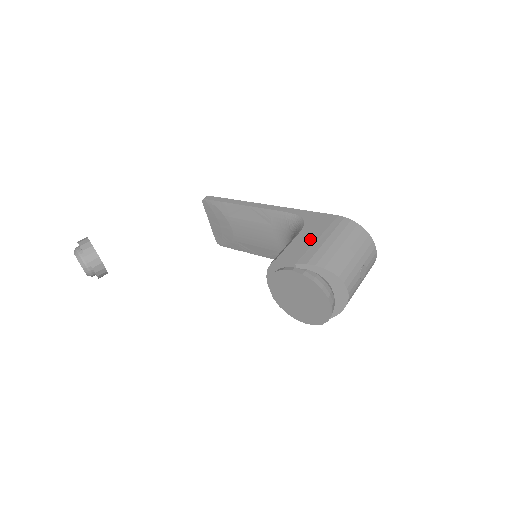
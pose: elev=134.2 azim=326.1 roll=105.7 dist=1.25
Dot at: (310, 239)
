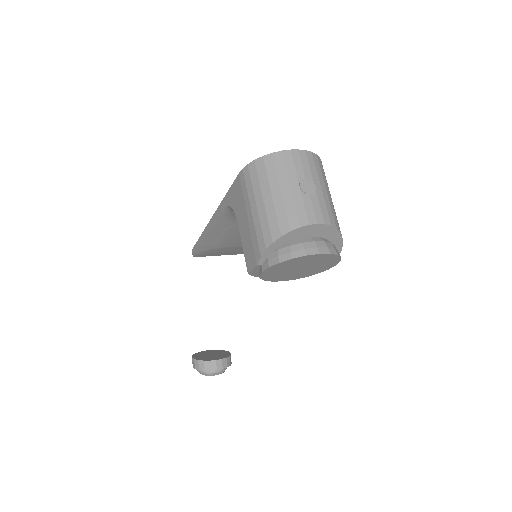
Dot at: (245, 225)
